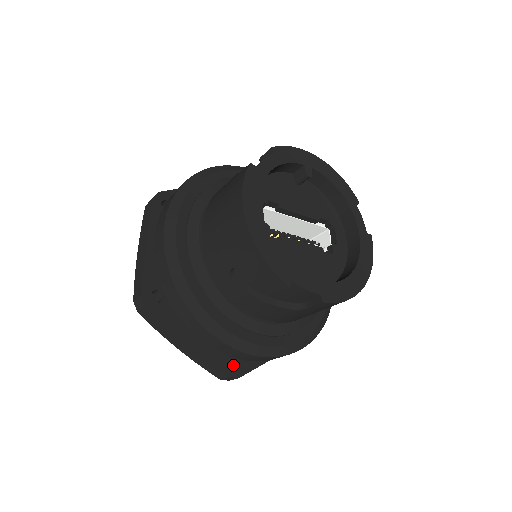
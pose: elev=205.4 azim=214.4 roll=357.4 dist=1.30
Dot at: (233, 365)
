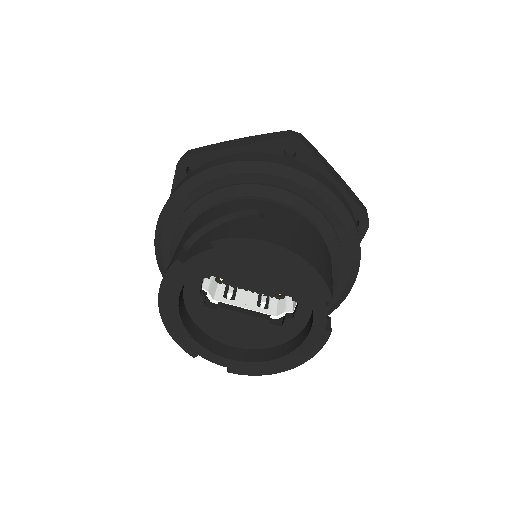
Dot at: occluded
